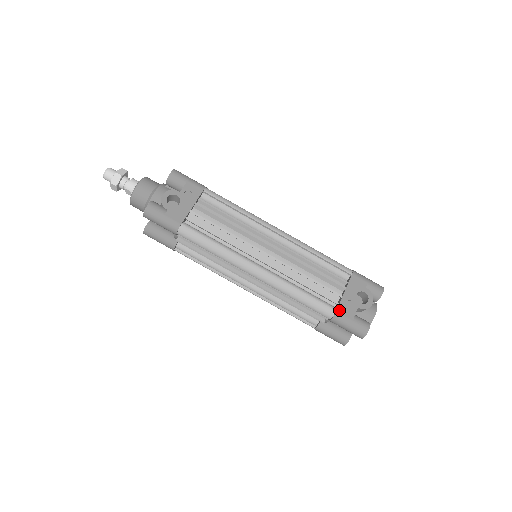
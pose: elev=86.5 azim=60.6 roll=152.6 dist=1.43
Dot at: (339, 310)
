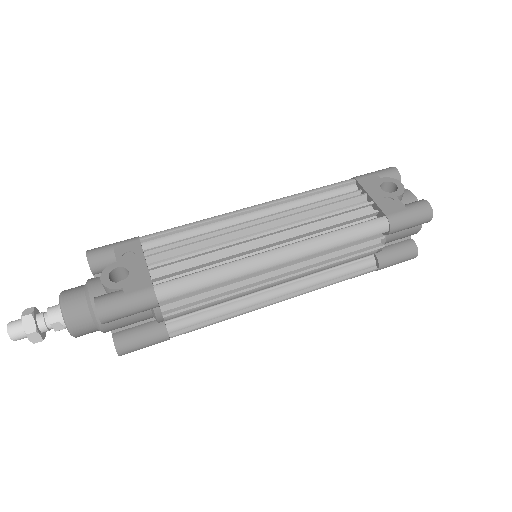
Dot at: (387, 213)
